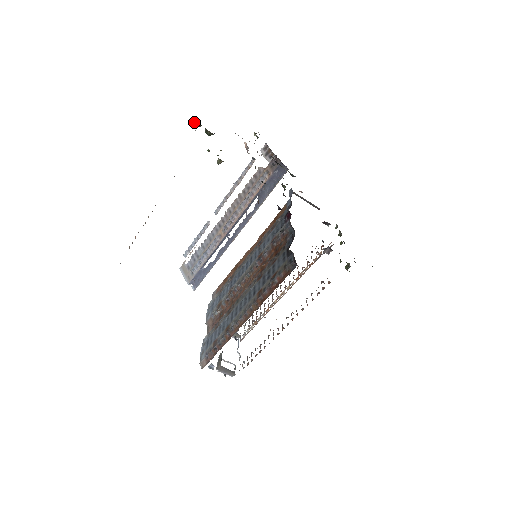
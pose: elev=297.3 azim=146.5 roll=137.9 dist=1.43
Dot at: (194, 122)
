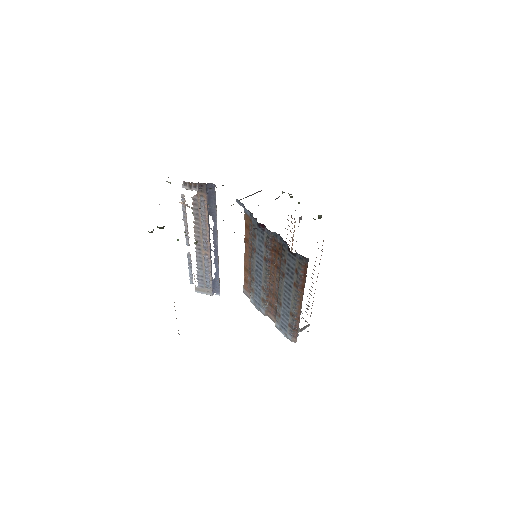
Dot at: (149, 232)
